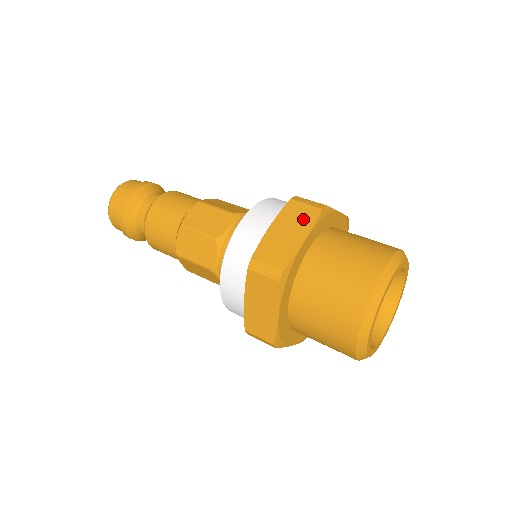
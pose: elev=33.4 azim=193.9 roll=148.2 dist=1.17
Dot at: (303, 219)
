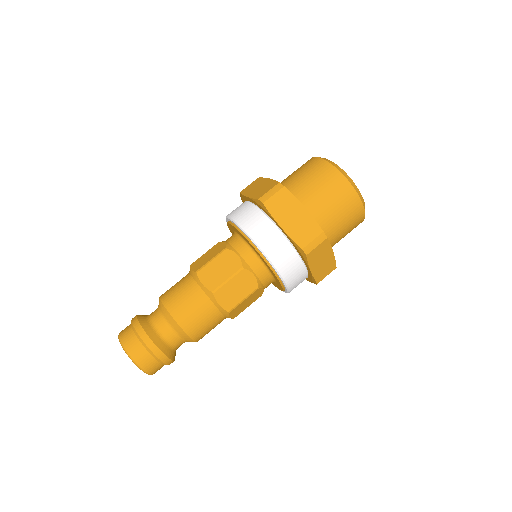
Dot at: (257, 183)
